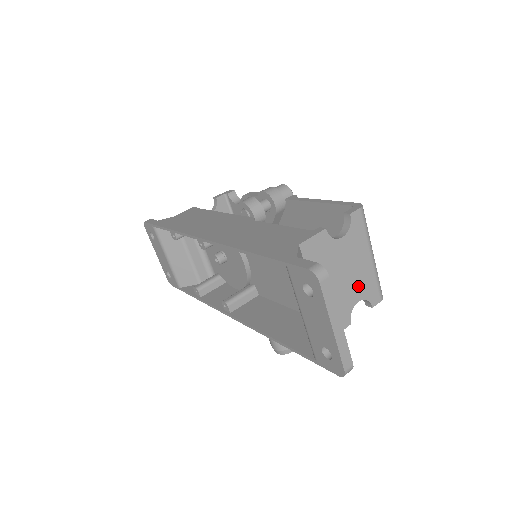
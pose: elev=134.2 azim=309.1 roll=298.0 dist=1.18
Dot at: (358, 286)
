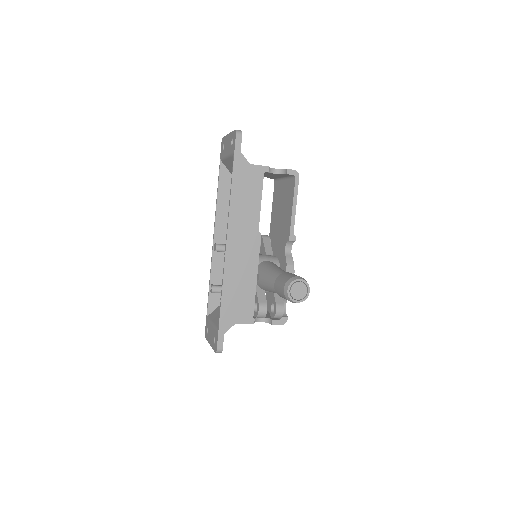
Dot at: occluded
